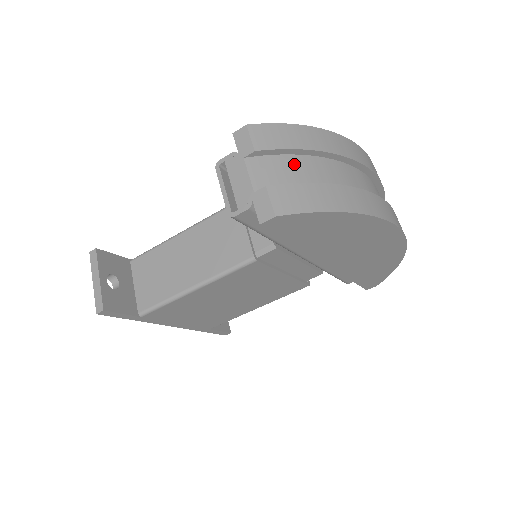
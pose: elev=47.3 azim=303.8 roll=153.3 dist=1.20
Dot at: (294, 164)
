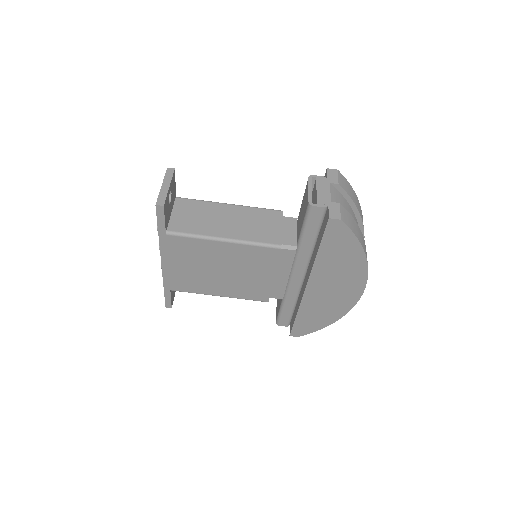
Dot at: (348, 208)
